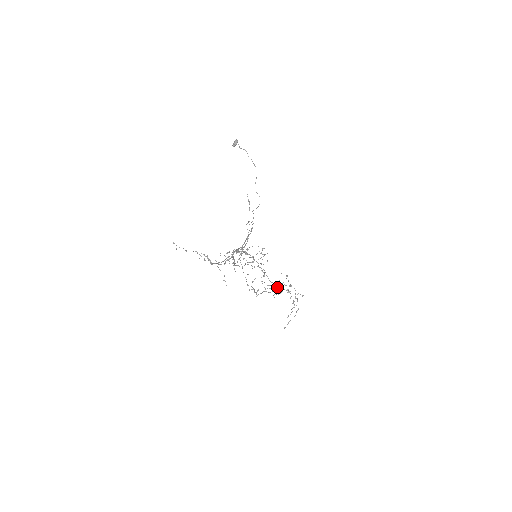
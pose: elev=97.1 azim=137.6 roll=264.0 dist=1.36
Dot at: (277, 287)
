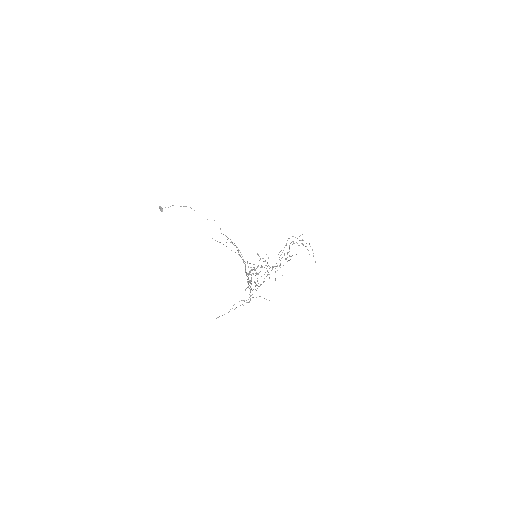
Dot at: occluded
